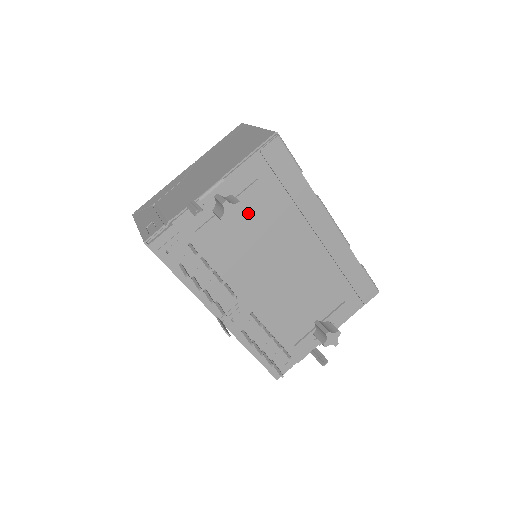
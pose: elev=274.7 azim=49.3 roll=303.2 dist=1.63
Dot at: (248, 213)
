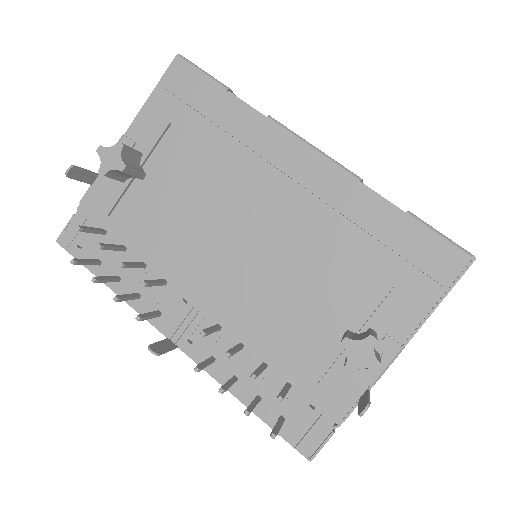
Dot at: (169, 170)
